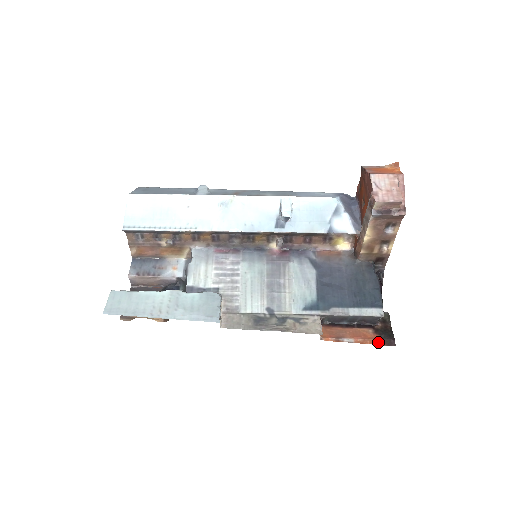
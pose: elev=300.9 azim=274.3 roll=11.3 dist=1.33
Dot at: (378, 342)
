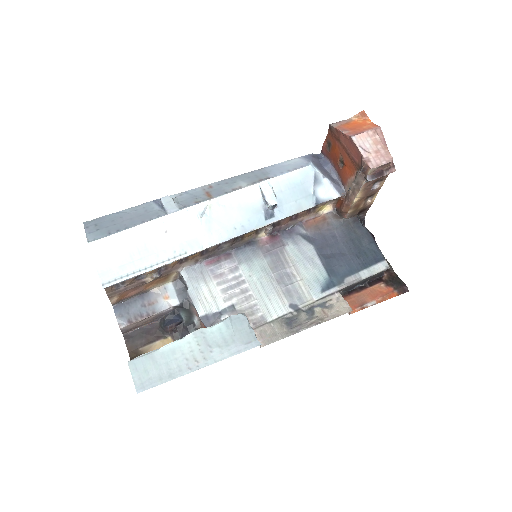
Dot at: (395, 294)
